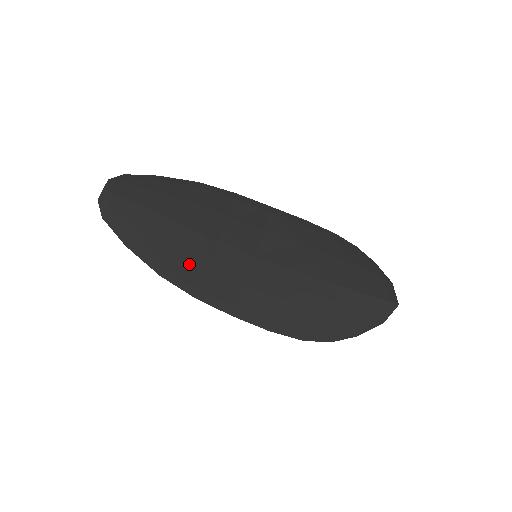
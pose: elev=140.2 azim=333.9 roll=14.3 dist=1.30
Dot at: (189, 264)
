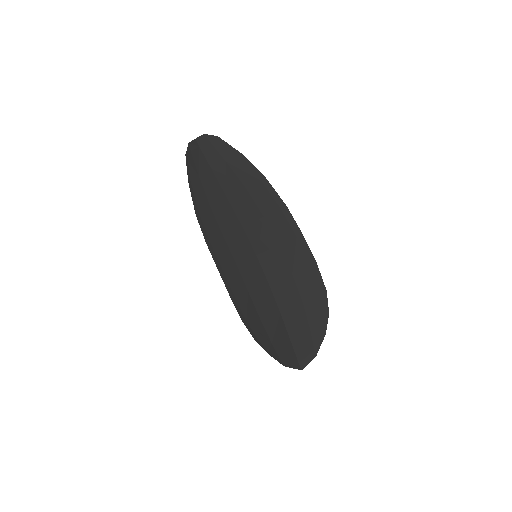
Dot at: (215, 223)
